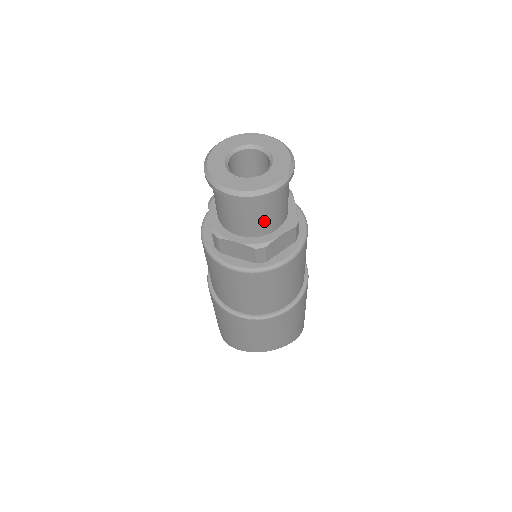
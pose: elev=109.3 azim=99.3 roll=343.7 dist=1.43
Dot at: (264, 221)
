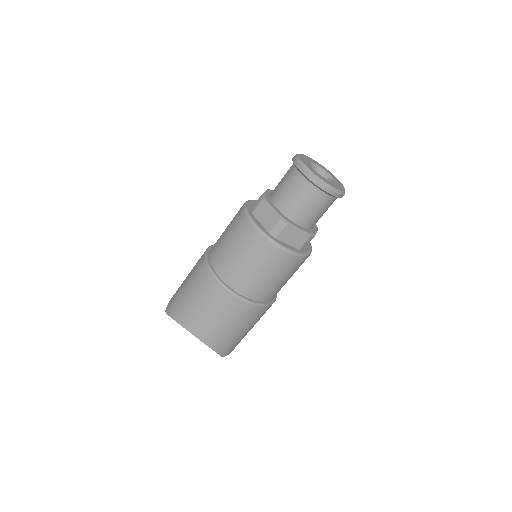
Dot at: (301, 208)
